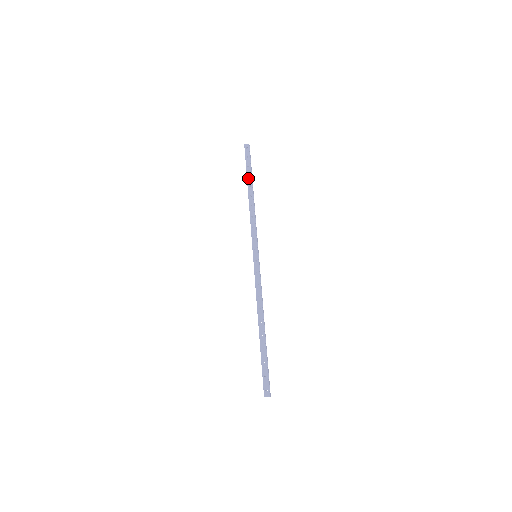
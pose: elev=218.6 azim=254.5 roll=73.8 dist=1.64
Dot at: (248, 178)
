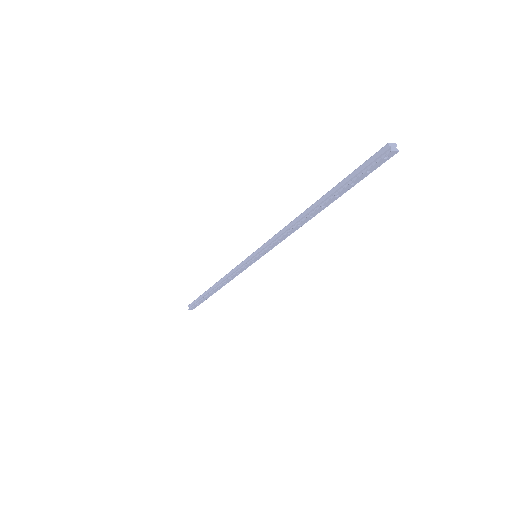
Dot at: (333, 198)
